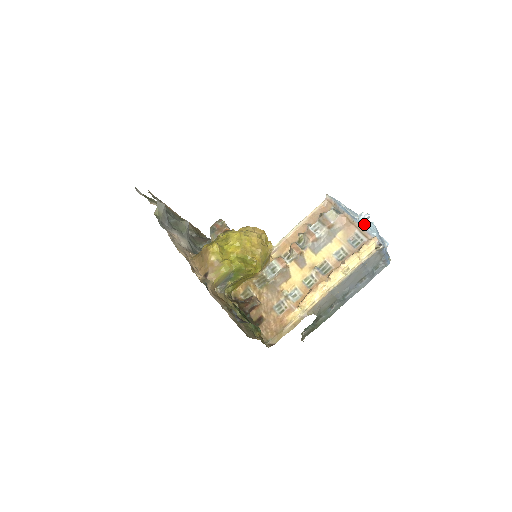
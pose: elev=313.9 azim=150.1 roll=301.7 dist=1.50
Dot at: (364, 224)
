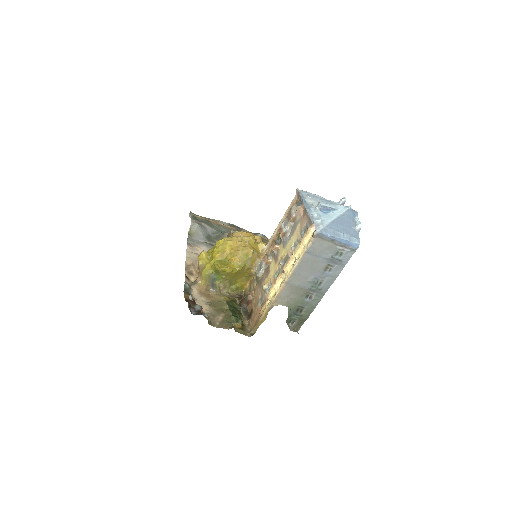
Dot at: (320, 212)
